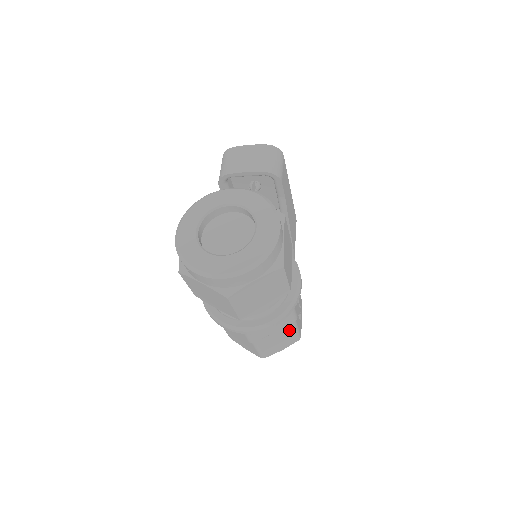
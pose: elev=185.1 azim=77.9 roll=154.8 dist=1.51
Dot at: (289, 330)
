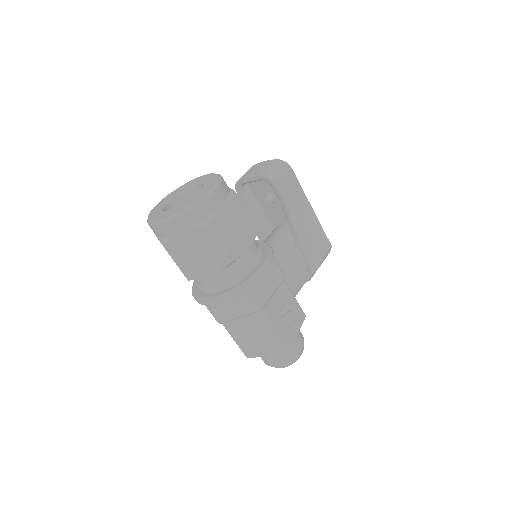
Dot at: (261, 325)
